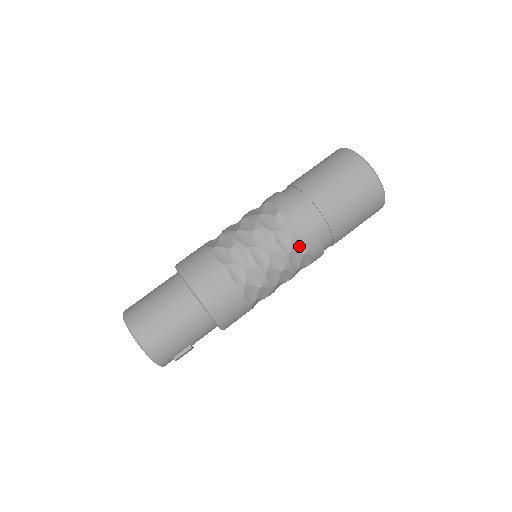
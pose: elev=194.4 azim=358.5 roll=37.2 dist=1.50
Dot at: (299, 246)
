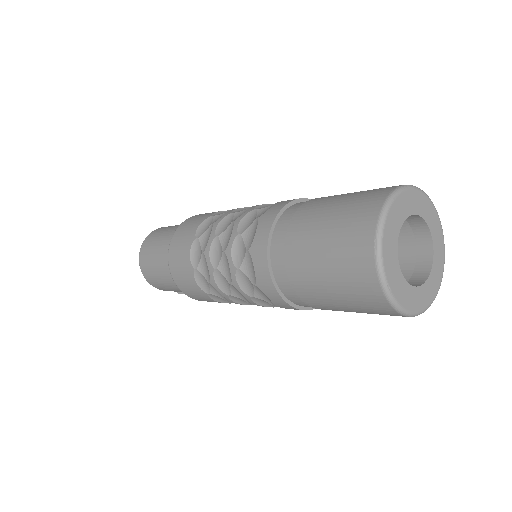
Dot at: (265, 297)
